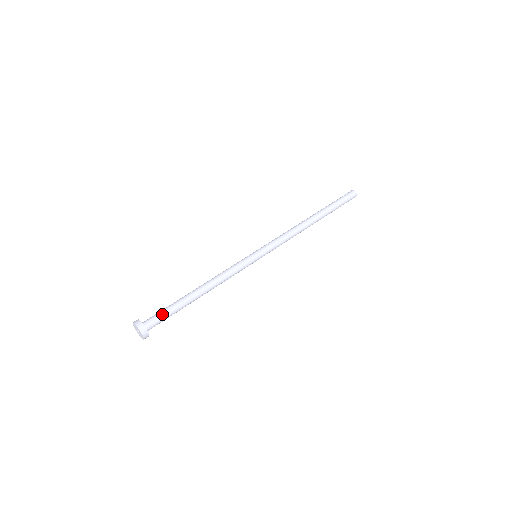
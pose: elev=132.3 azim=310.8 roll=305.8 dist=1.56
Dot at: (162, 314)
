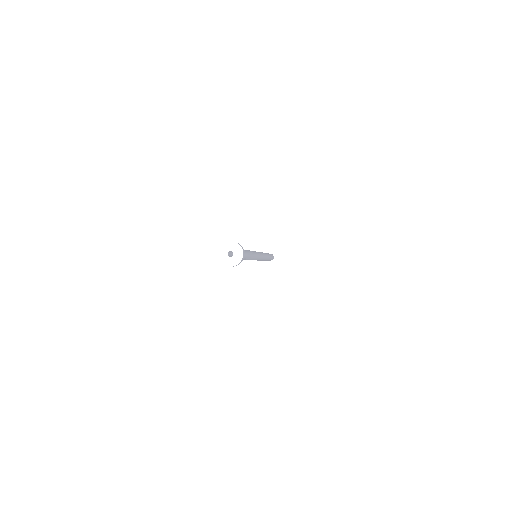
Dot at: occluded
